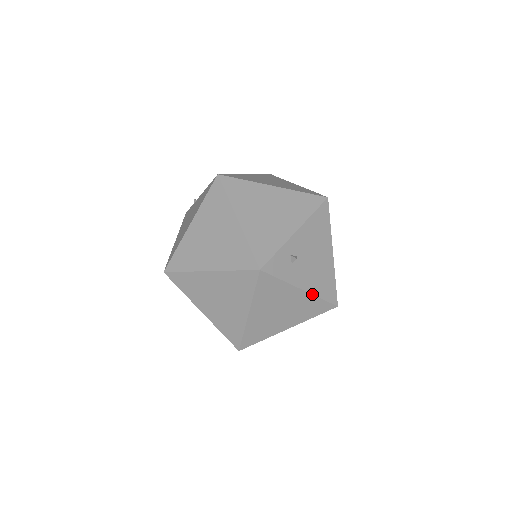
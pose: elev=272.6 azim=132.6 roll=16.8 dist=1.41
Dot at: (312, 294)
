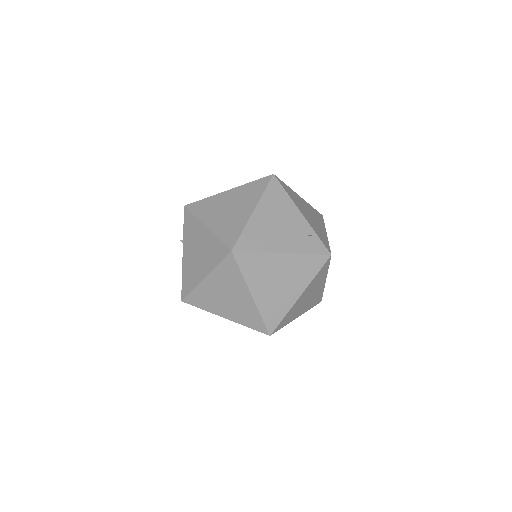
Dot at: occluded
